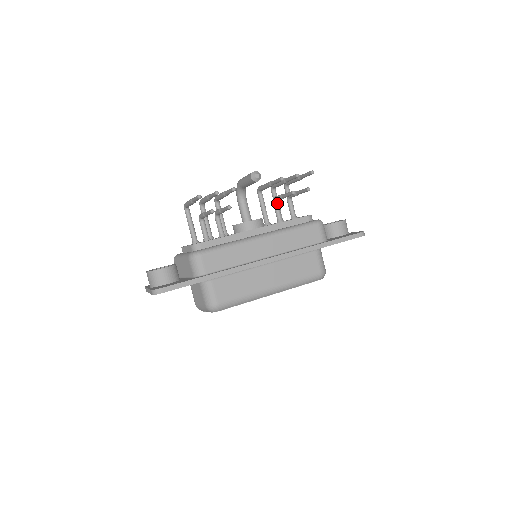
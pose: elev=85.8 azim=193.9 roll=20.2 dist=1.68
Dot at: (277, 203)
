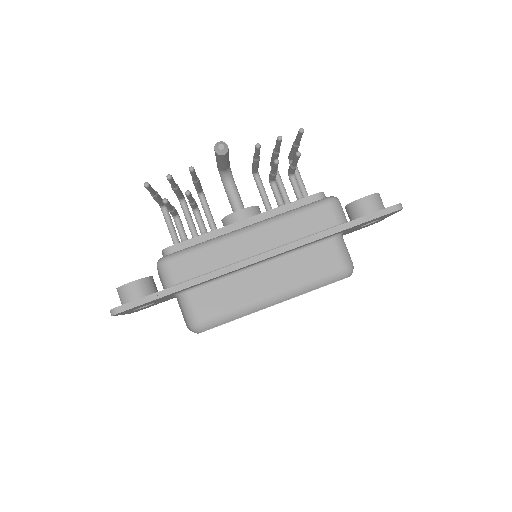
Dot at: (274, 184)
